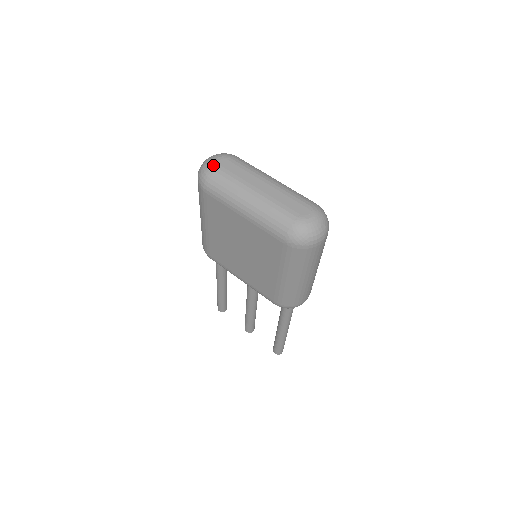
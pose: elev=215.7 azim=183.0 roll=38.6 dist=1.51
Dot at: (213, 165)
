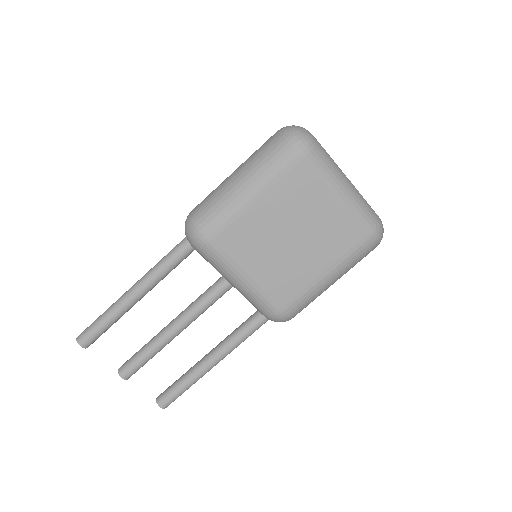
Dot at: occluded
